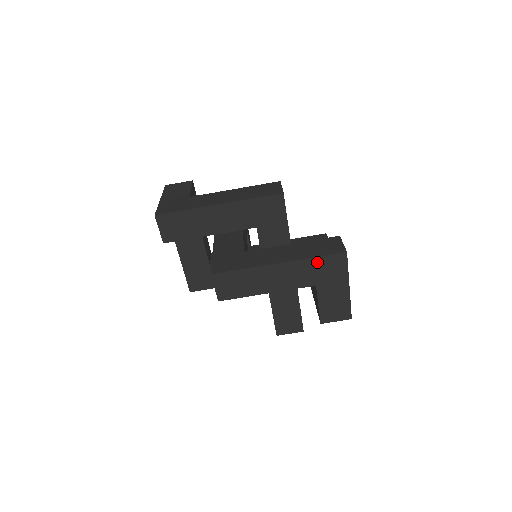
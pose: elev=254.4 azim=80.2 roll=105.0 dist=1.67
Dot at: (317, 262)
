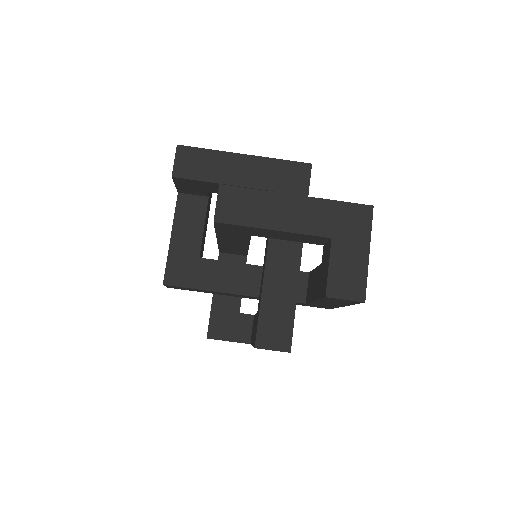
Dot at: (339, 208)
